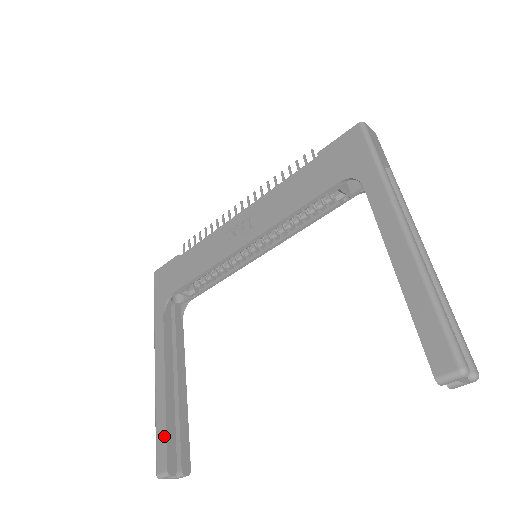
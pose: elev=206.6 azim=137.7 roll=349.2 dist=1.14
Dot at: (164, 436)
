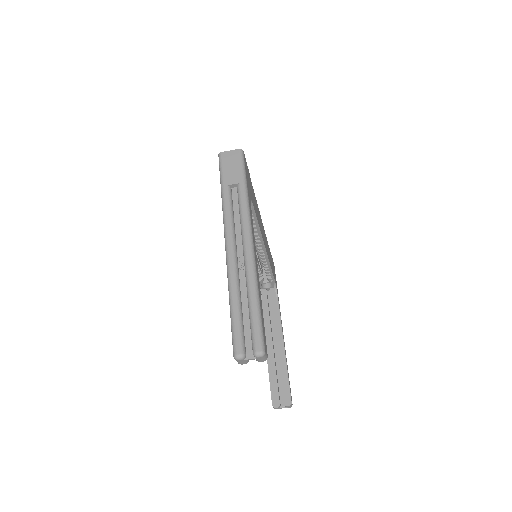
Dot at: (270, 383)
